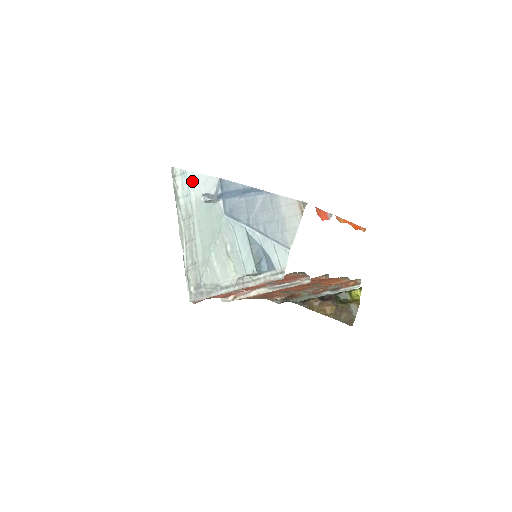
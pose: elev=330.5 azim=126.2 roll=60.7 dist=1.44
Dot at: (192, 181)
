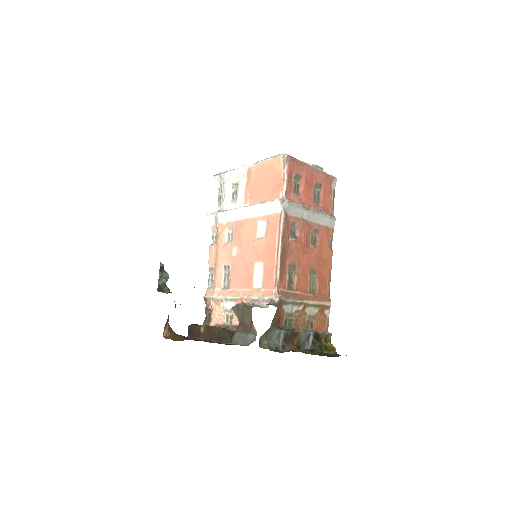
Dot at: occluded
